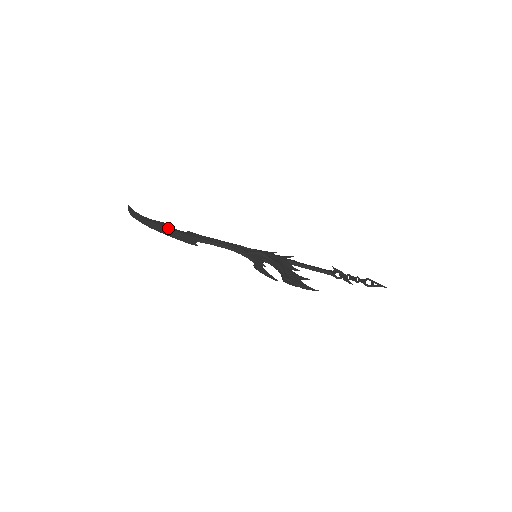
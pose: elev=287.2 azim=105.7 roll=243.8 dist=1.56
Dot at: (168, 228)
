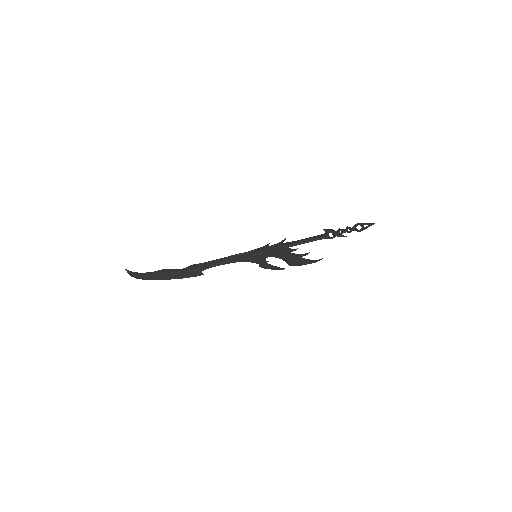
Dot at: (171, 272)
